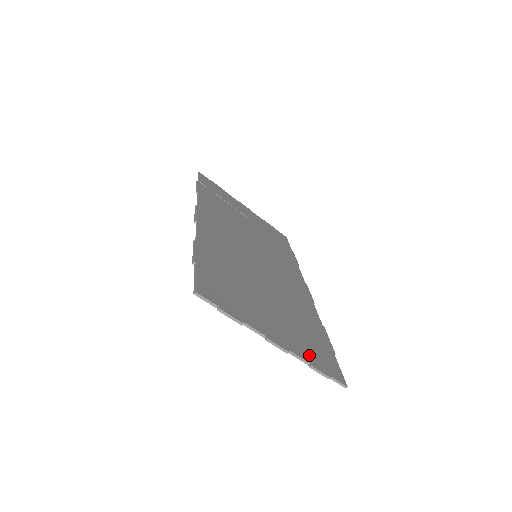
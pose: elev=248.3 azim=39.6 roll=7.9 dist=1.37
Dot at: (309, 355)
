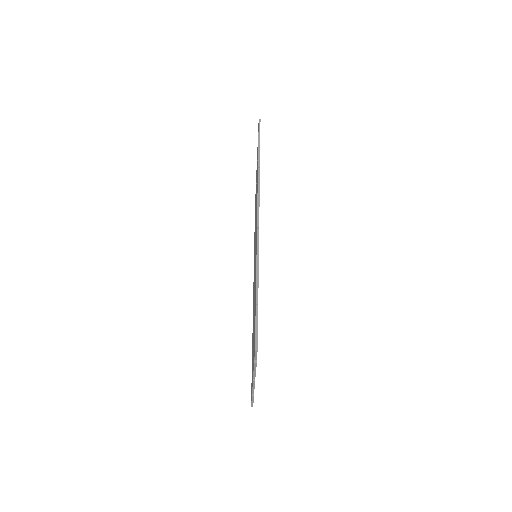
Dot at: occluded
